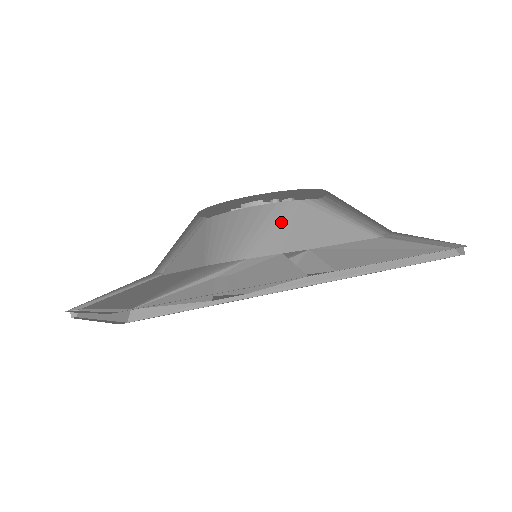
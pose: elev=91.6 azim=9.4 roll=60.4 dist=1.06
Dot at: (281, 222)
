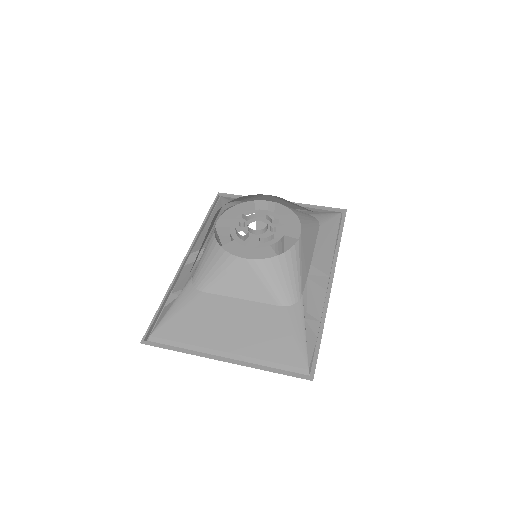
Dot at: (302, 258)
